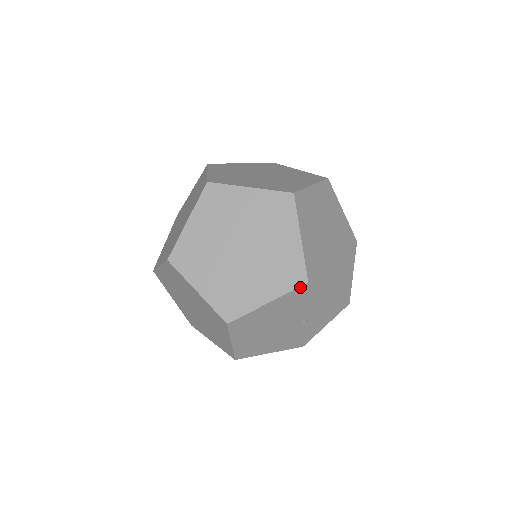
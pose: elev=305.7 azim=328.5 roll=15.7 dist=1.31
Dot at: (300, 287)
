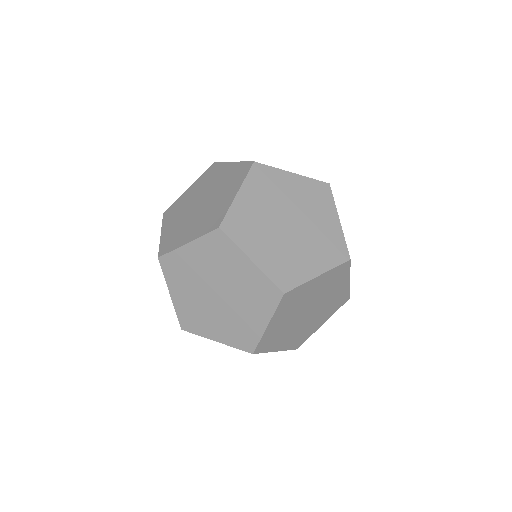
Dot at: (246, 351)
